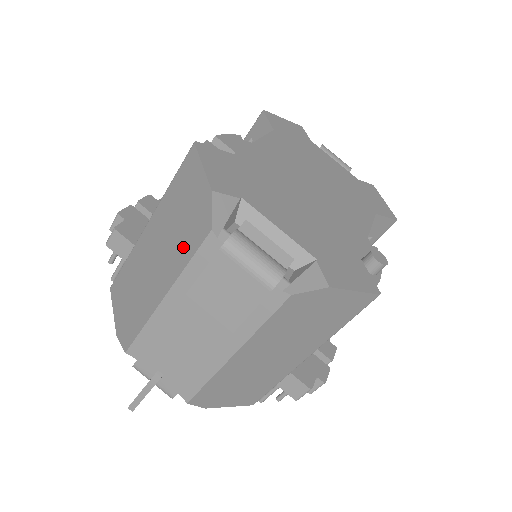
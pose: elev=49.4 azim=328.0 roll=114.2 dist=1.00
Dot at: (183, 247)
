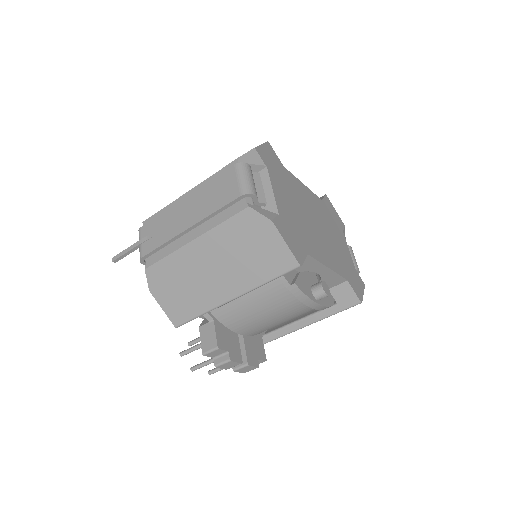
Dot at: occluded
